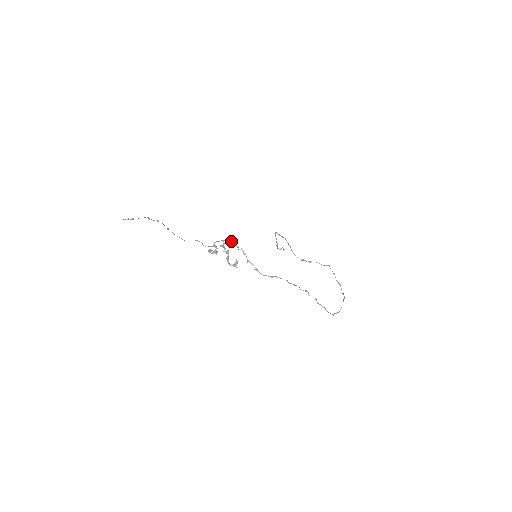
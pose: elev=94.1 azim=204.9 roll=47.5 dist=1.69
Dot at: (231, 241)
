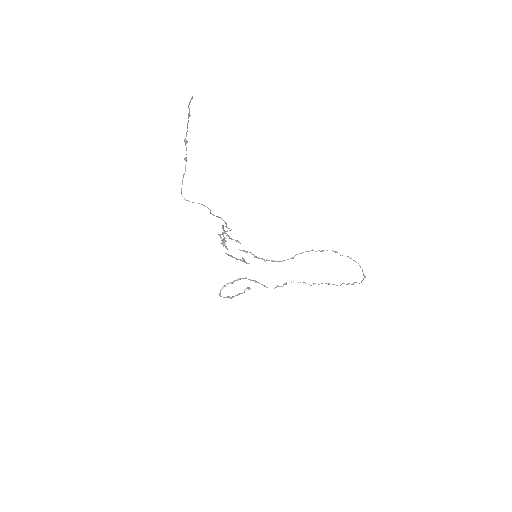
Dot at: occluded
